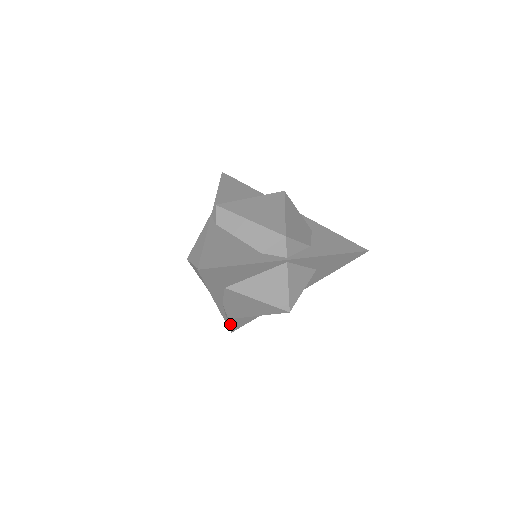
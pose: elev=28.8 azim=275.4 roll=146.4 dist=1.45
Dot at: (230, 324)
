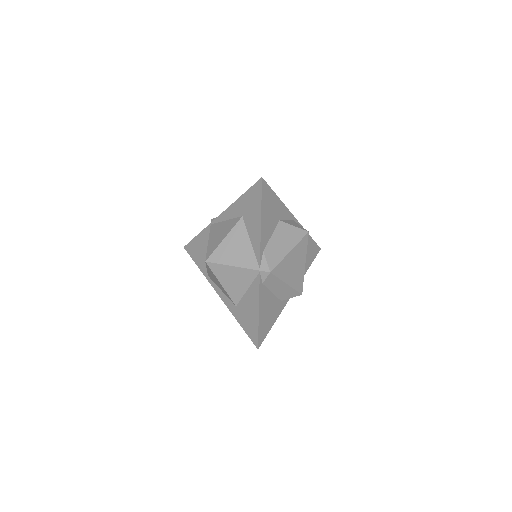
Dot at: occluded
